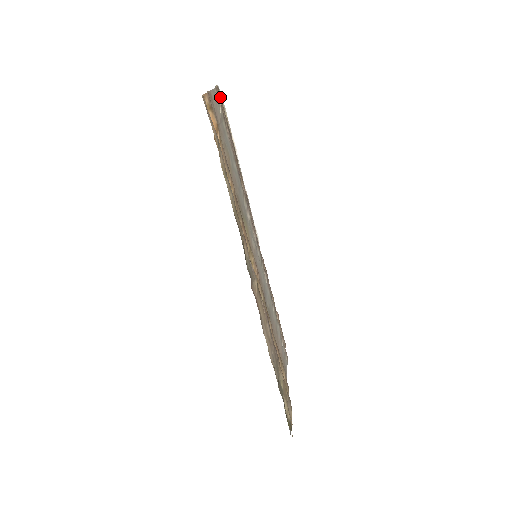
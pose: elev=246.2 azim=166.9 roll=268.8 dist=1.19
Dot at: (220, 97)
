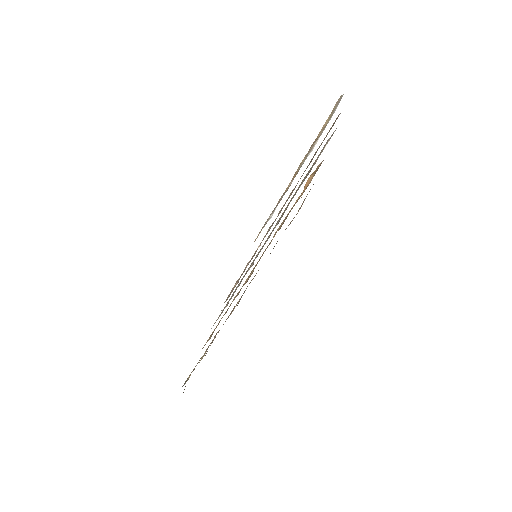
Dot at: occluded
